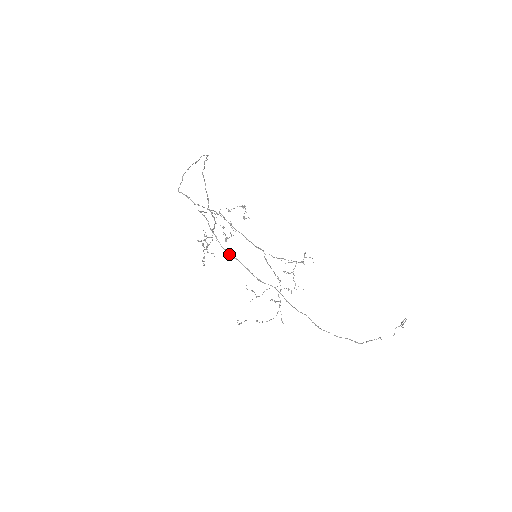
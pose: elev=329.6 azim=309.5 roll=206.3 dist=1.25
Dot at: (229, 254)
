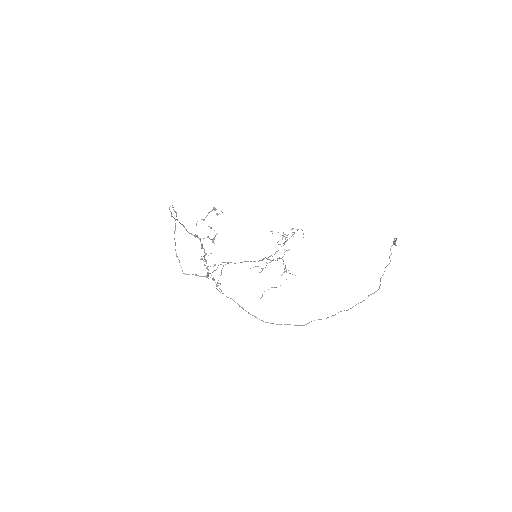
Dot at: occluded
